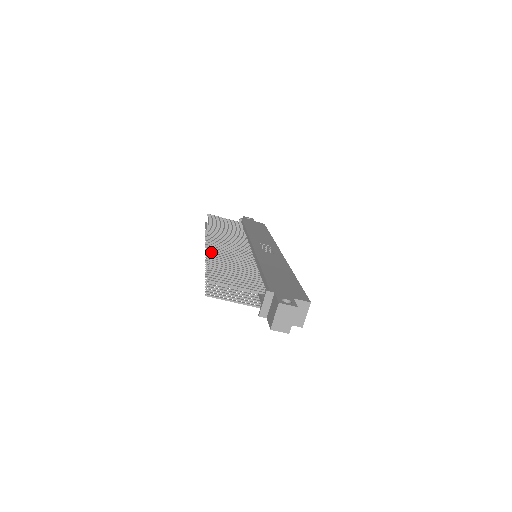
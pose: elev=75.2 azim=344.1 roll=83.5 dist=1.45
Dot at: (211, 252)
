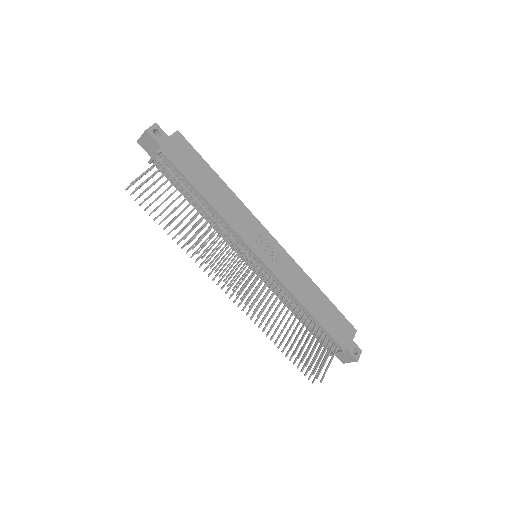
Dot at: (271, 328)
